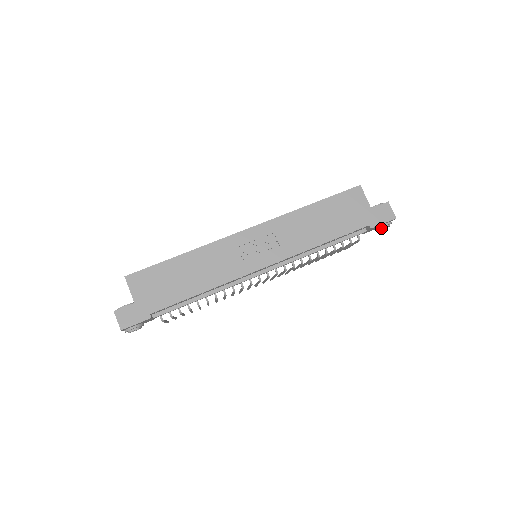
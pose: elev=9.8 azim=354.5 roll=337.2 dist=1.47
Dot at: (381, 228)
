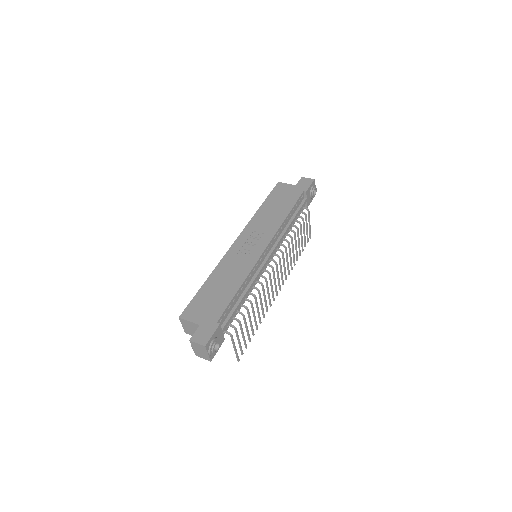
Dot at: (312, 191)
